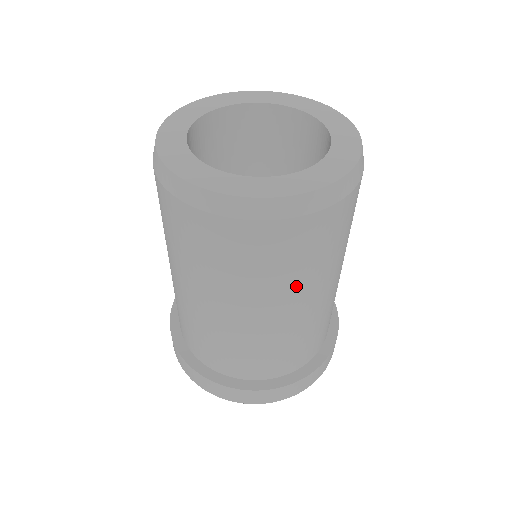
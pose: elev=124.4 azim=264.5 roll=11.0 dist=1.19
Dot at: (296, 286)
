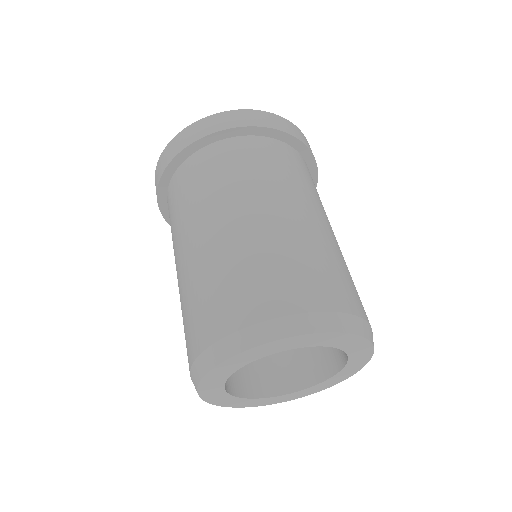
Dot at: occluded
